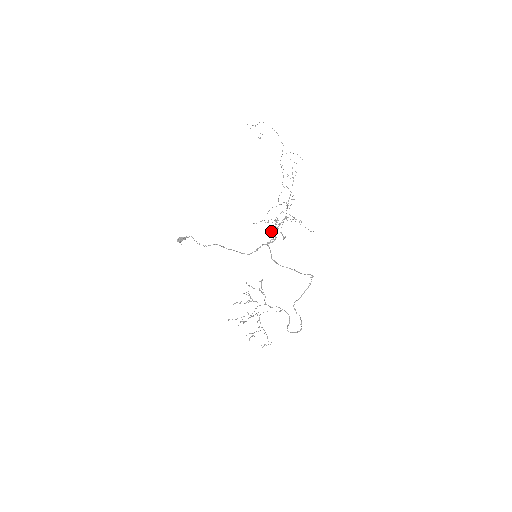
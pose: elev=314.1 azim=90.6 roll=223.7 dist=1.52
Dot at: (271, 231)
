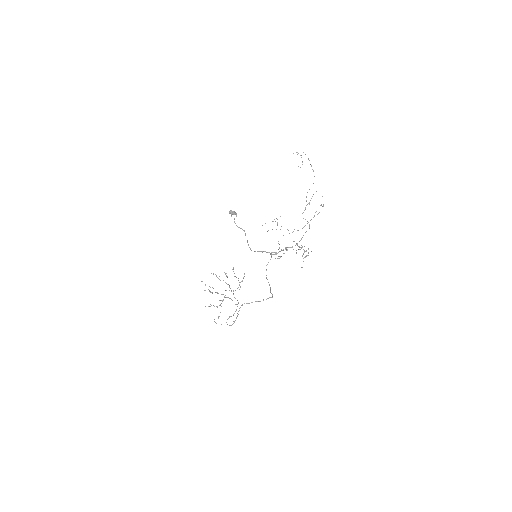
Dot at: occluded
